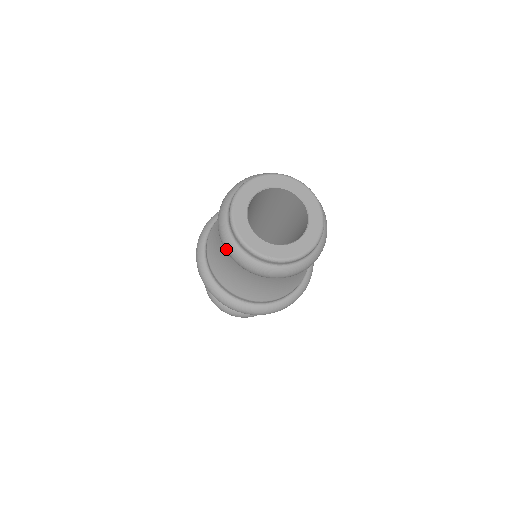
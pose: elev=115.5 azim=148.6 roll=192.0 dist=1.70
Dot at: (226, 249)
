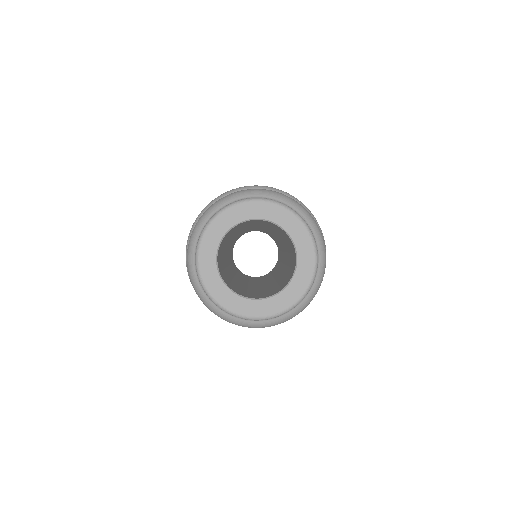
Dot at: occluded
